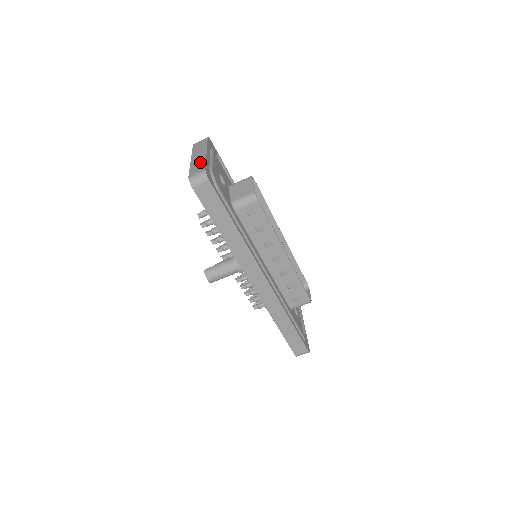
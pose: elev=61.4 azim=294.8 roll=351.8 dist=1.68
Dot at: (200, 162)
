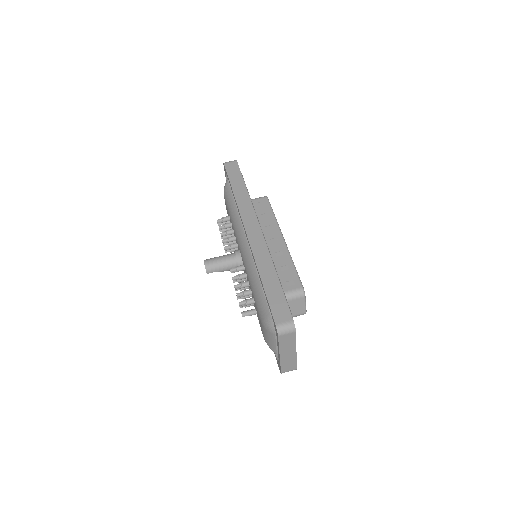
Dot at: occluded
